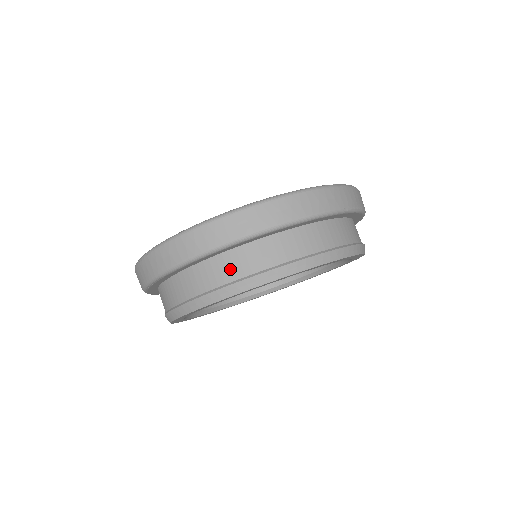
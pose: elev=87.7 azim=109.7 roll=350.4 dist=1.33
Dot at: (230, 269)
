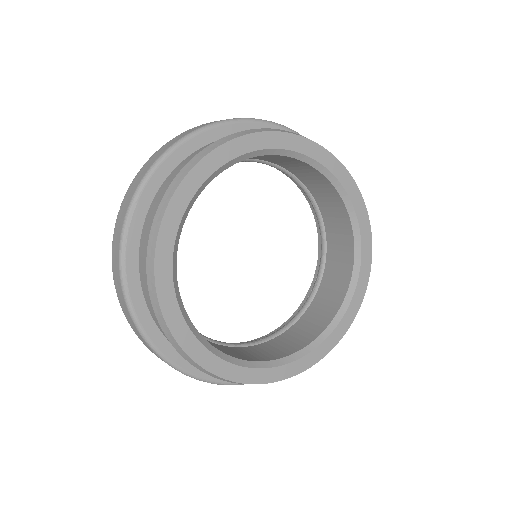
Dot at: occluded
